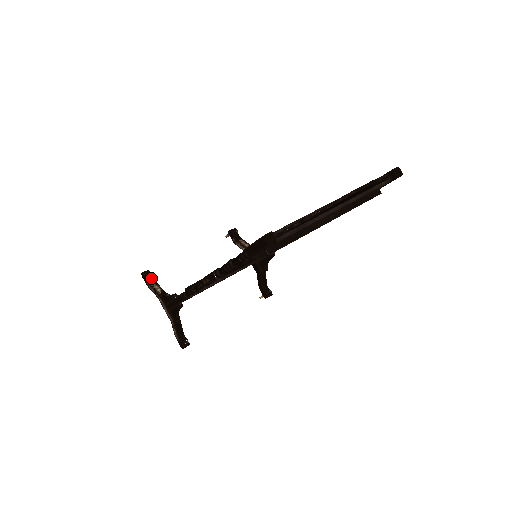
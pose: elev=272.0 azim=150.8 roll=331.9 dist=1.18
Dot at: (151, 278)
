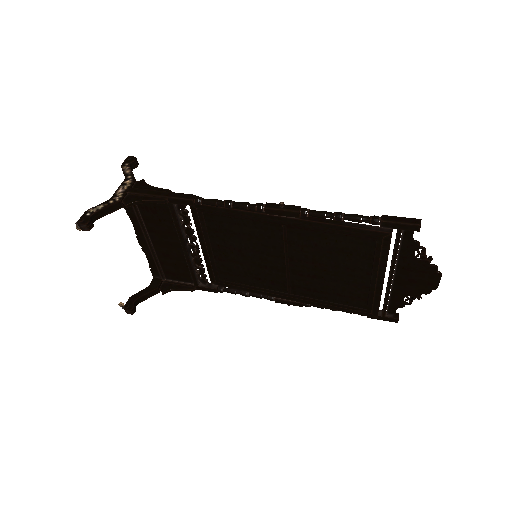
Dot at: (133, 168)
